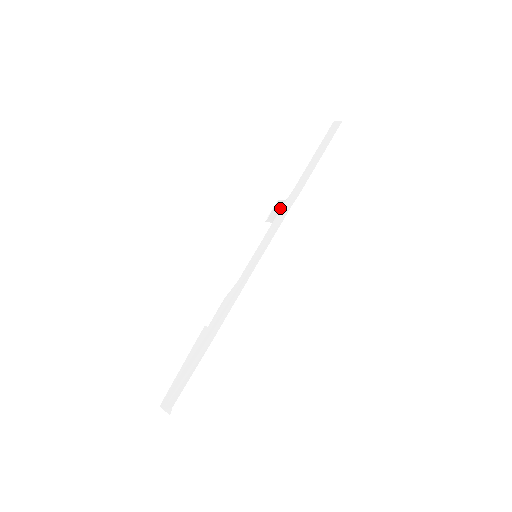
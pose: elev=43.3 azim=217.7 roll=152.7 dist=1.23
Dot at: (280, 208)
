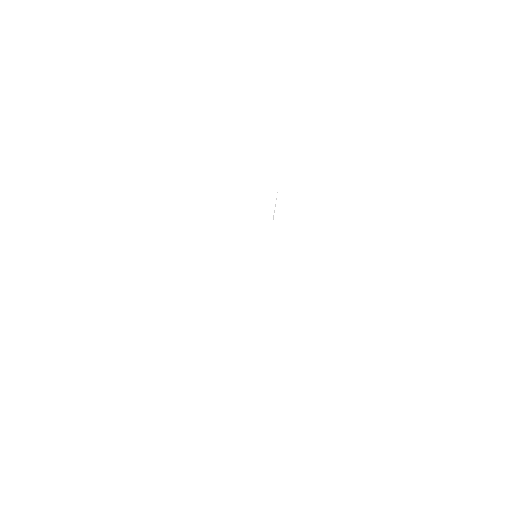
Dot at: (284, 200)
